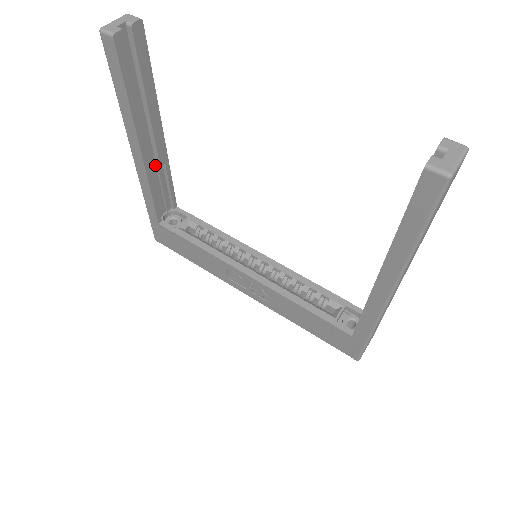
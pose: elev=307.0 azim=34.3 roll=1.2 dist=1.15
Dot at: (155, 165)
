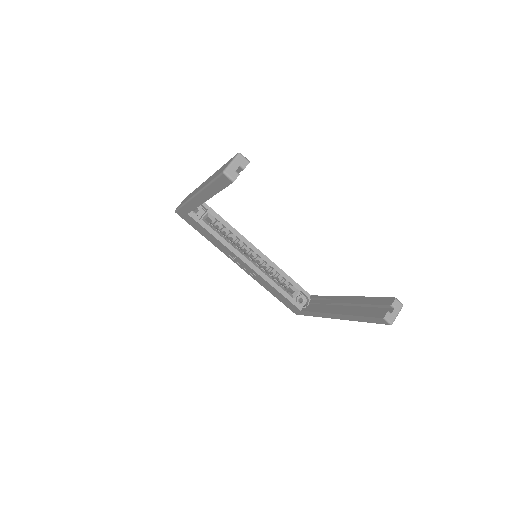
Dot at: occluded
